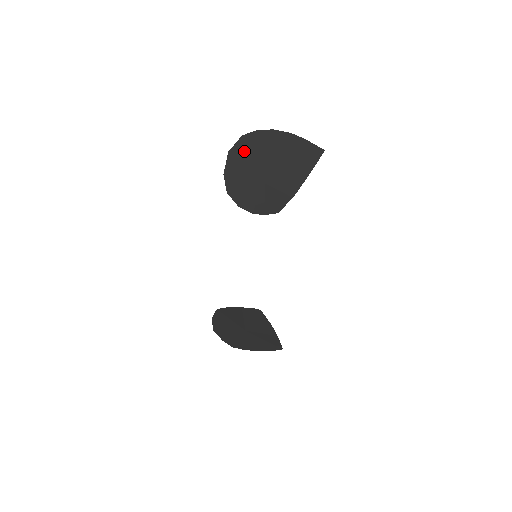
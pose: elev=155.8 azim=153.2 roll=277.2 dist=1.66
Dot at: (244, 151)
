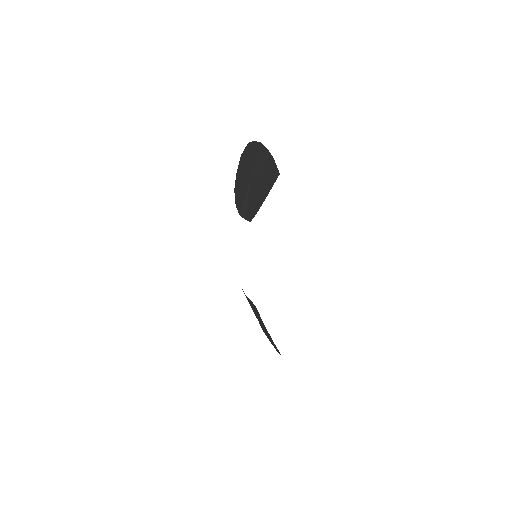
Dot at: (246, 157)
